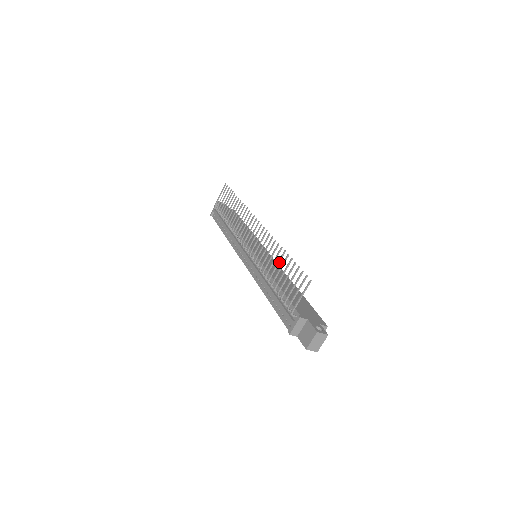
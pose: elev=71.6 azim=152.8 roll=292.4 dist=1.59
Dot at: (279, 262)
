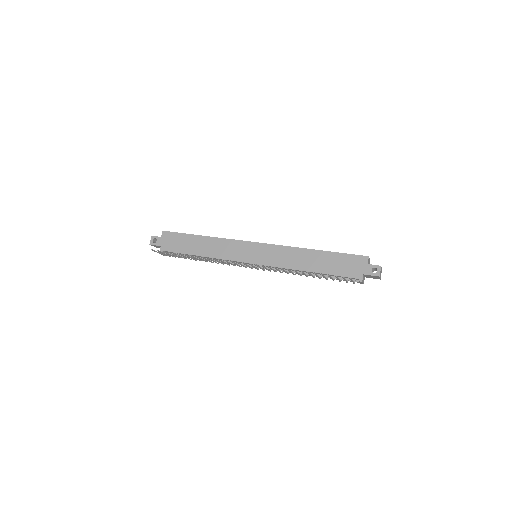
Dot at: (304, 273)
